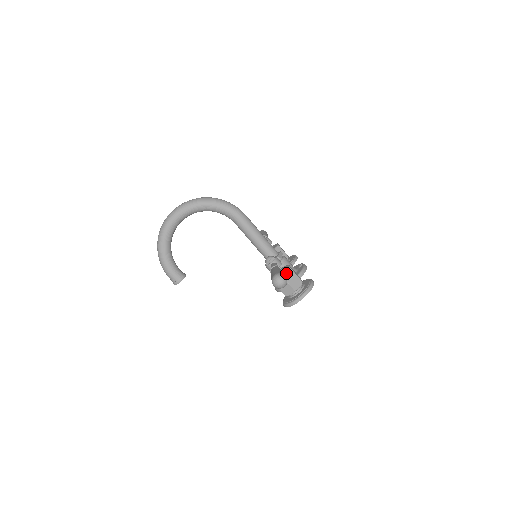
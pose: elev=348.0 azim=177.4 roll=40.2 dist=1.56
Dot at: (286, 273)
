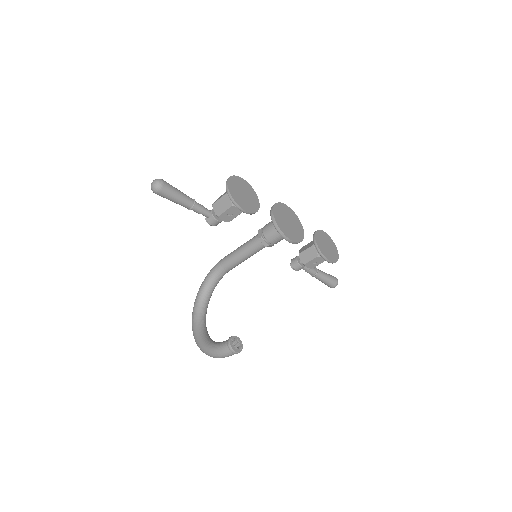
Dot at: occluded
